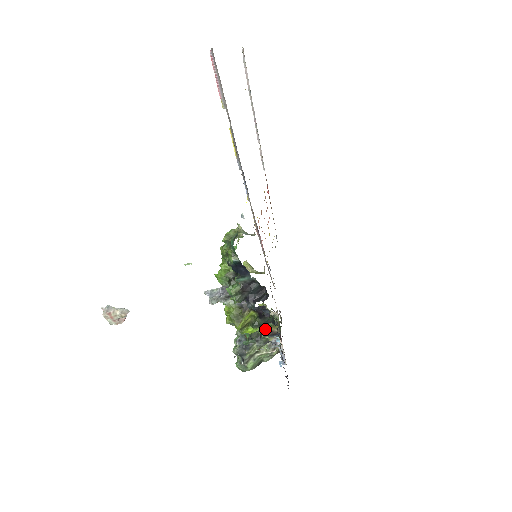
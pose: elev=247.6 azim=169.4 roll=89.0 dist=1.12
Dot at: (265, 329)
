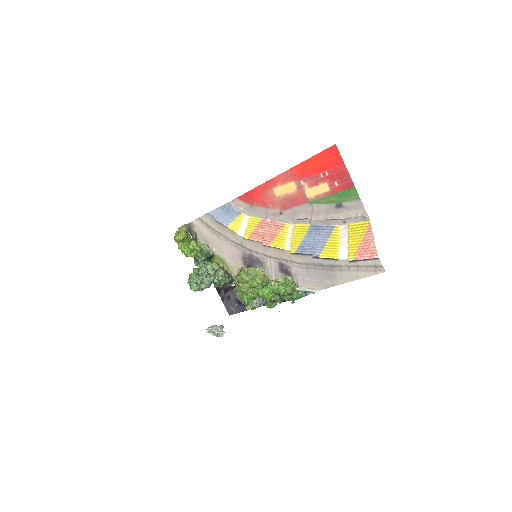
Dot at: (230, 281)
